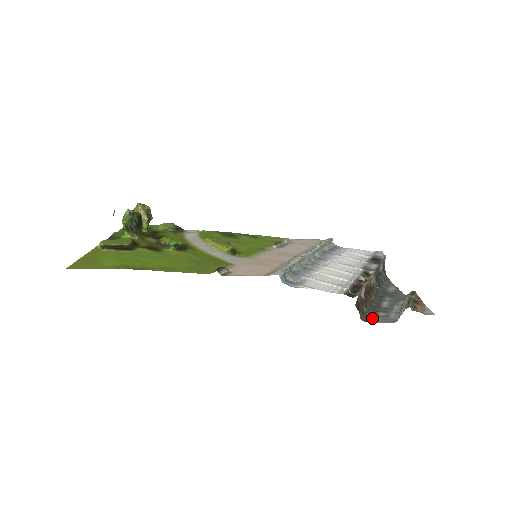
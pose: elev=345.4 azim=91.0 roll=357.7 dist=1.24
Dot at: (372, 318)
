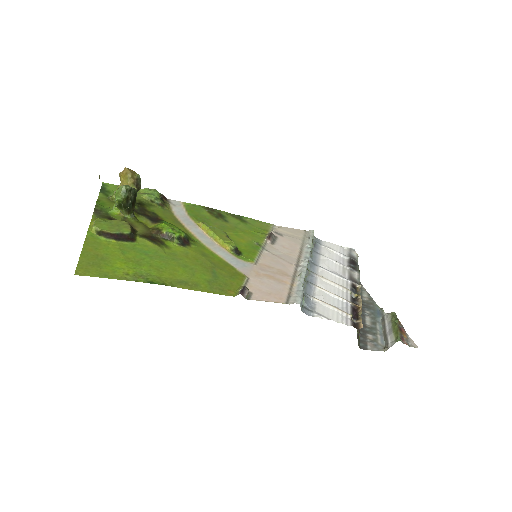
Dot at: (365, 343)
